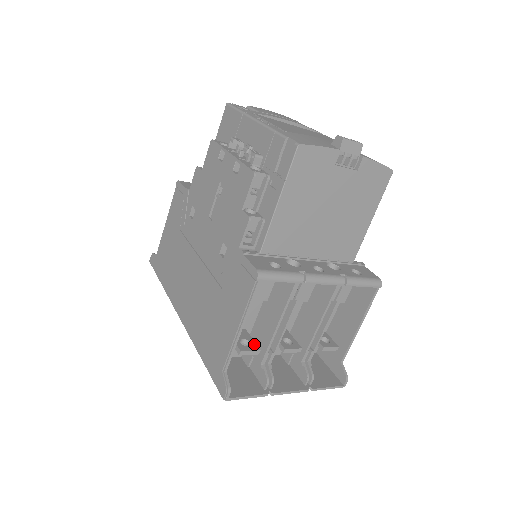
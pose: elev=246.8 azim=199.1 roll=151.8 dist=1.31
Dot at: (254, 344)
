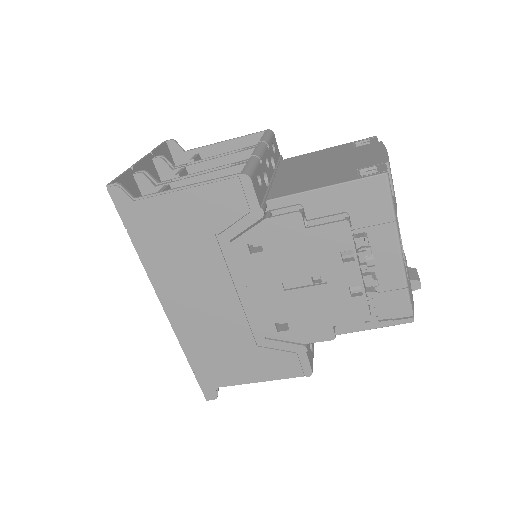
Dot at: occluded
